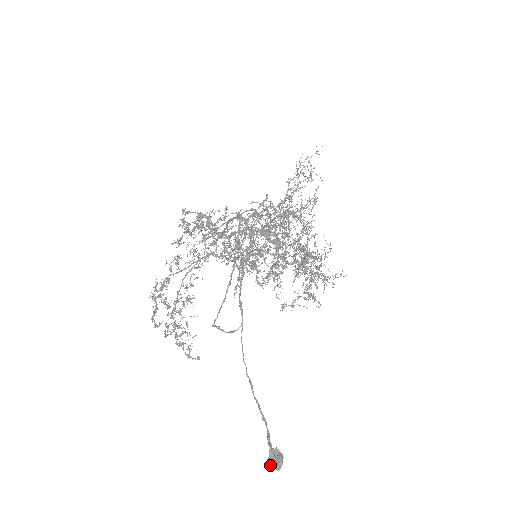
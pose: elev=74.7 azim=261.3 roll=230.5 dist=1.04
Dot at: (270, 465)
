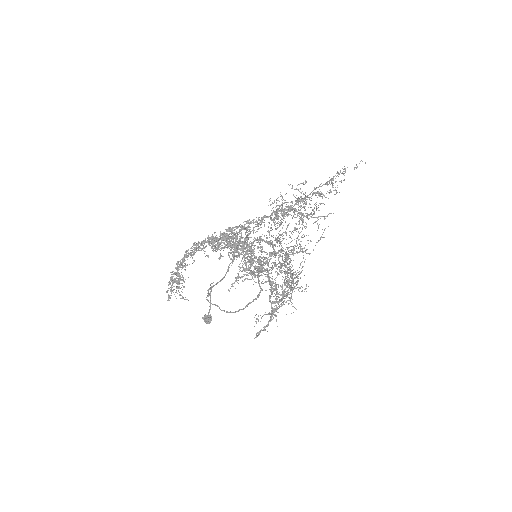
Dot at: (203, 319)
